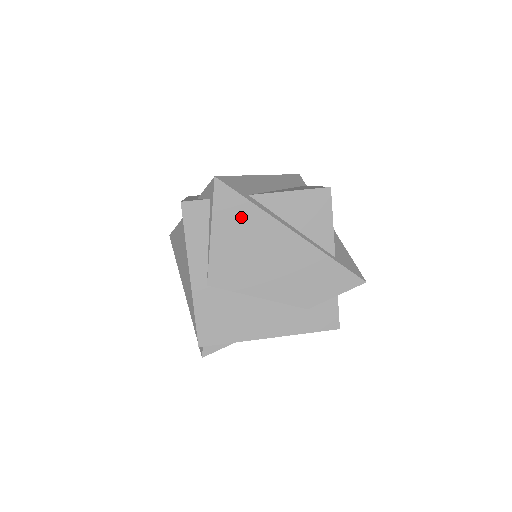
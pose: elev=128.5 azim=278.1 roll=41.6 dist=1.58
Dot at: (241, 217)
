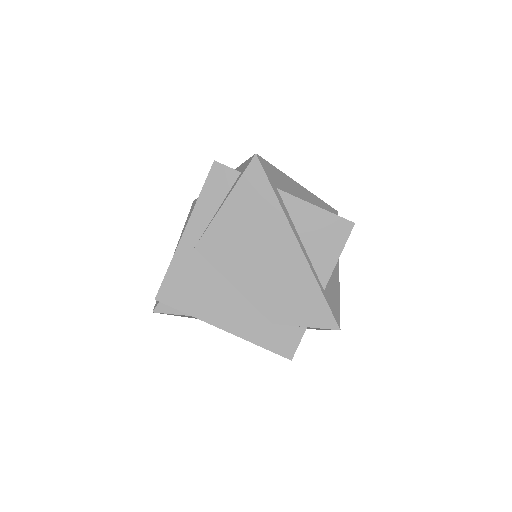
Dot at: (259, 203)
